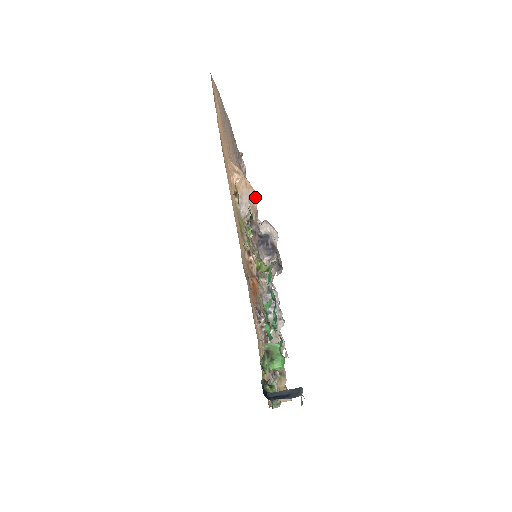
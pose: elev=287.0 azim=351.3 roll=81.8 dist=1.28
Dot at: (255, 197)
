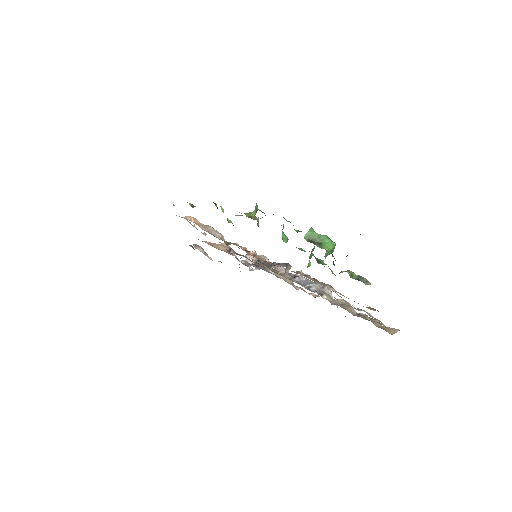
Dot at: occluded
